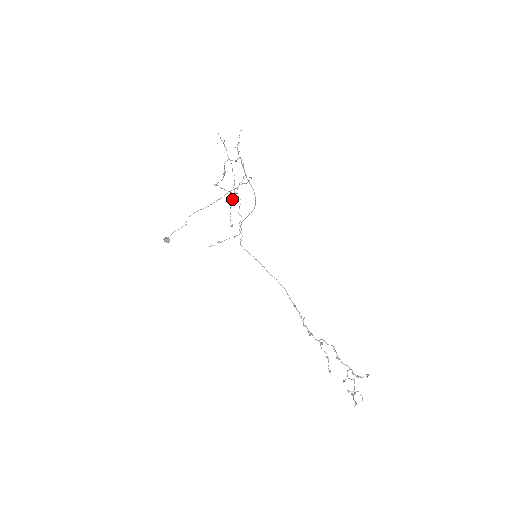
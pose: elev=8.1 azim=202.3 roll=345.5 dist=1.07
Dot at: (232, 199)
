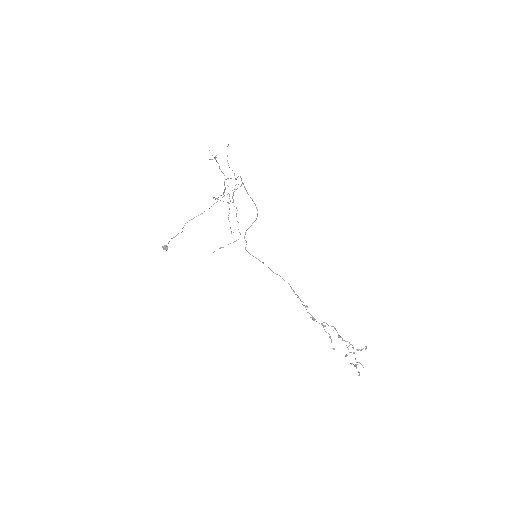
Dot at: (229, 208)
